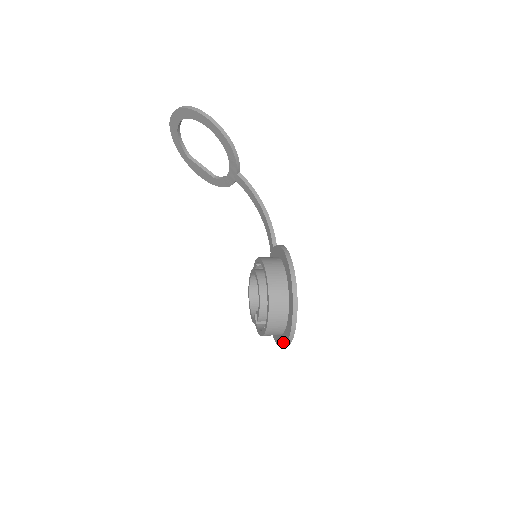
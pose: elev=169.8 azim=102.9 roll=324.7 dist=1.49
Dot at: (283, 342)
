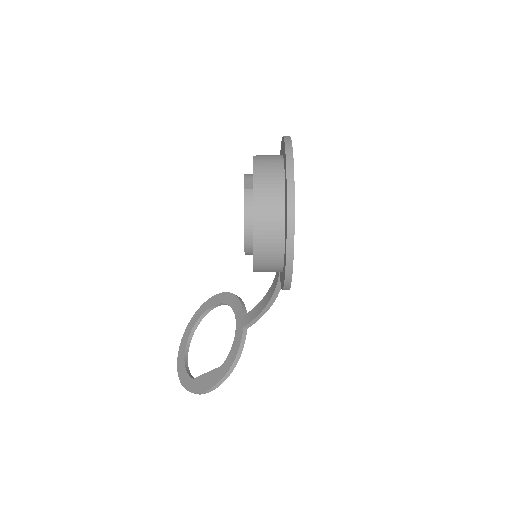
Dot at: (285, 163)
